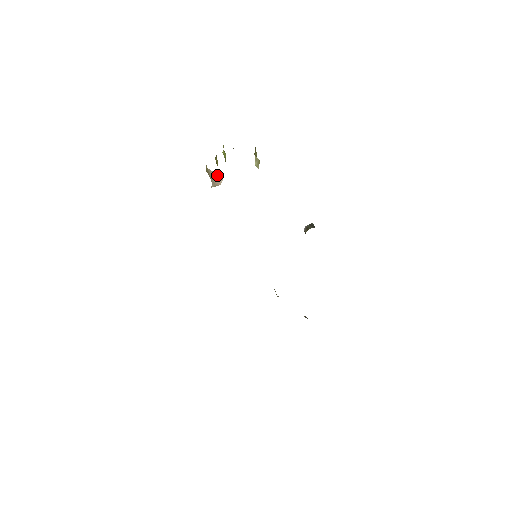
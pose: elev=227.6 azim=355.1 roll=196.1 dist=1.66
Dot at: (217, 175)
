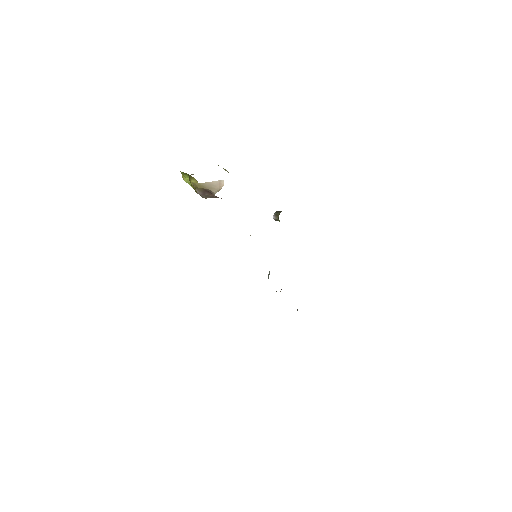
Dot at: (214, 181)
